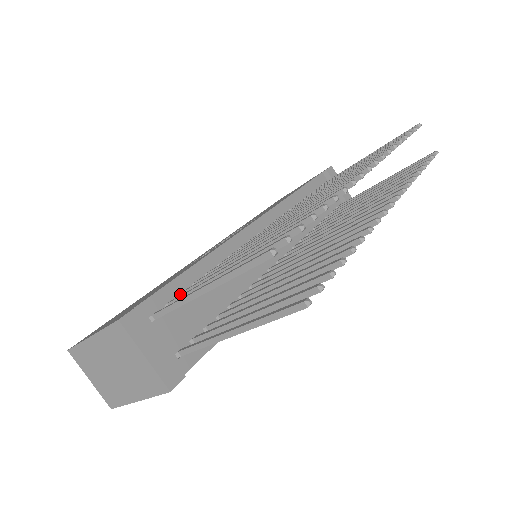
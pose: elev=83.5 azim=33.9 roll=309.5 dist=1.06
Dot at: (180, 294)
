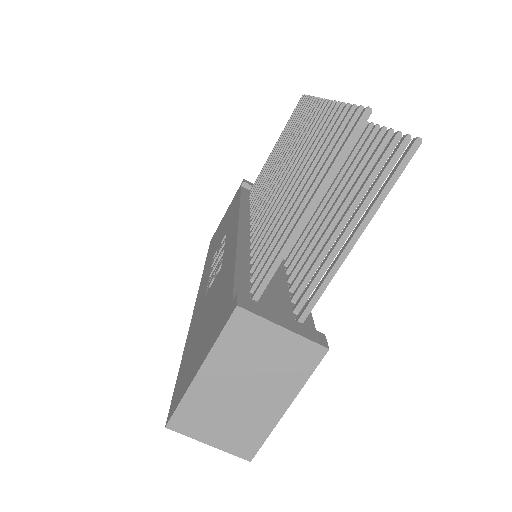
Dot at: (250, 282)
